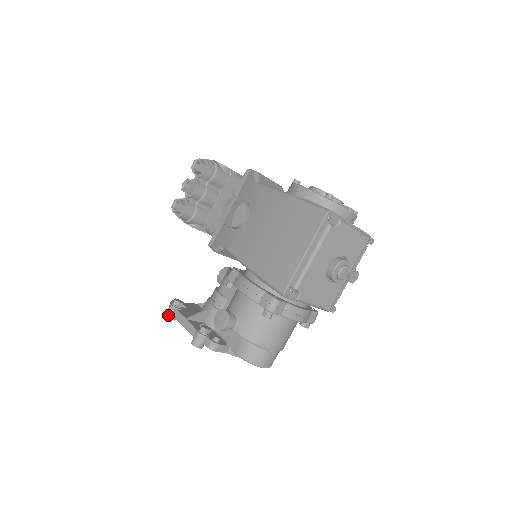
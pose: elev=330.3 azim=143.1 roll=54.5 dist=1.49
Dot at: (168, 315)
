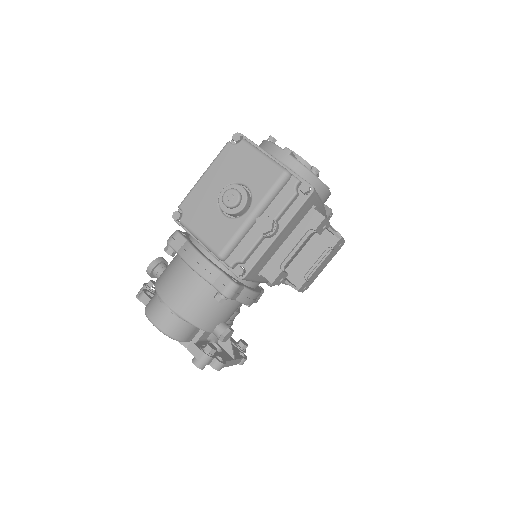
Dot at: occluded
